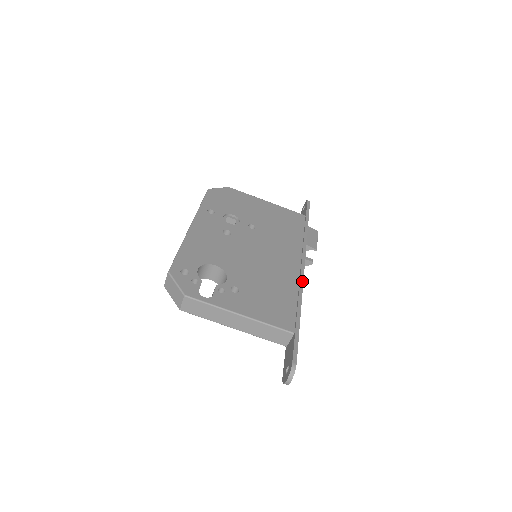
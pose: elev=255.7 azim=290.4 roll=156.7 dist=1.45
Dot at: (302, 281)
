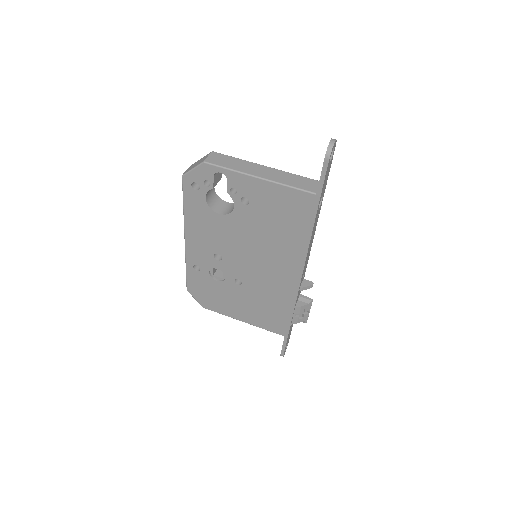
Dot at: occluded
